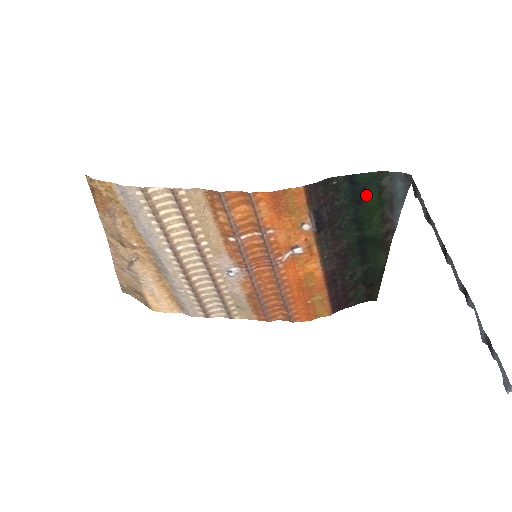
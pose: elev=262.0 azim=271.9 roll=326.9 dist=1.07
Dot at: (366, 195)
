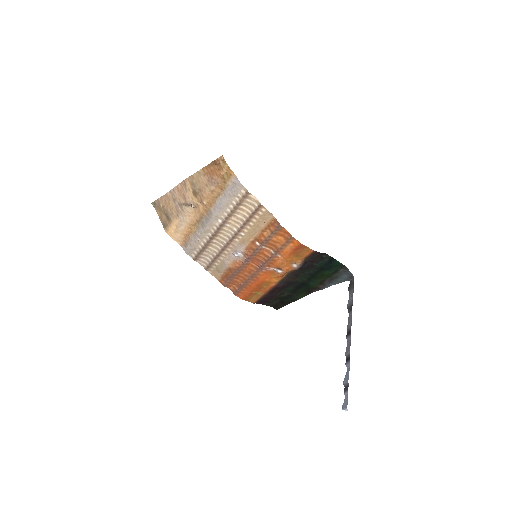
Dot at: (329, 269)
